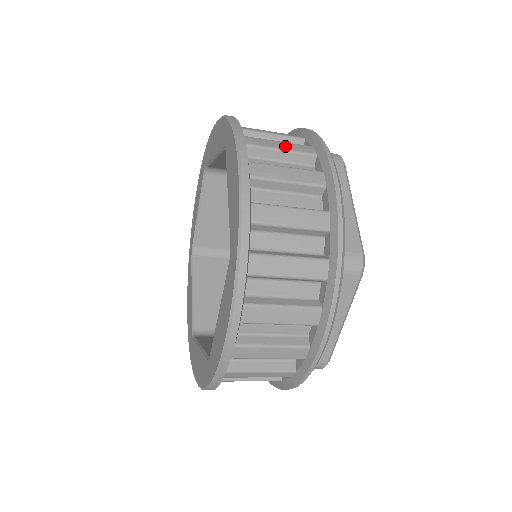
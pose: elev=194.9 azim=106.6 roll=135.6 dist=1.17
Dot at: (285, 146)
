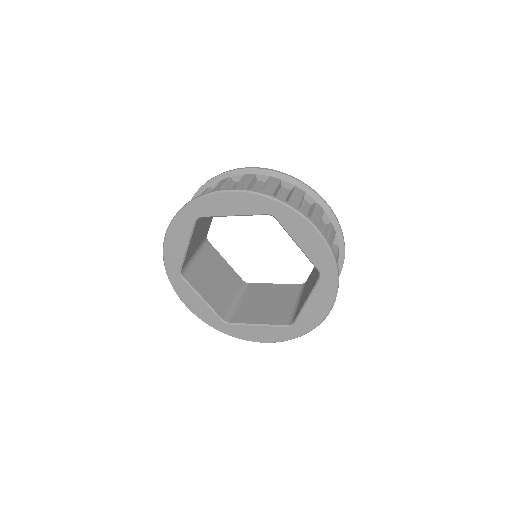
Dot at: (298, 198)
